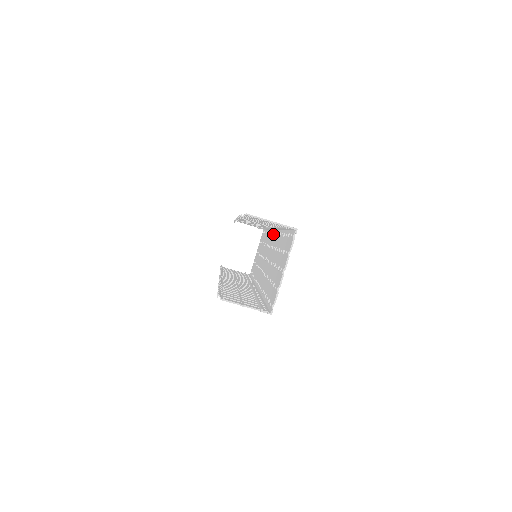
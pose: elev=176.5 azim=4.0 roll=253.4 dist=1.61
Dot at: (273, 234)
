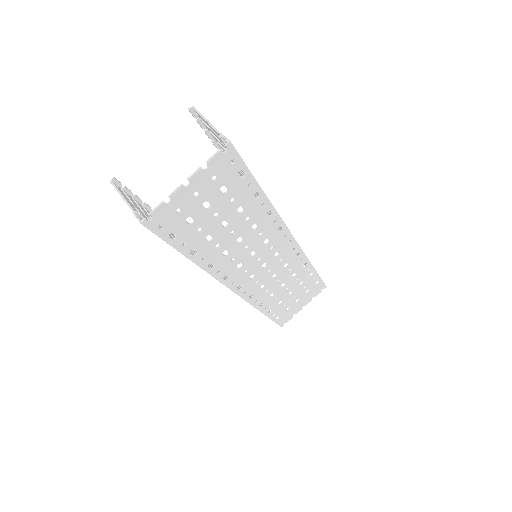
Dot at: (290, 244)
